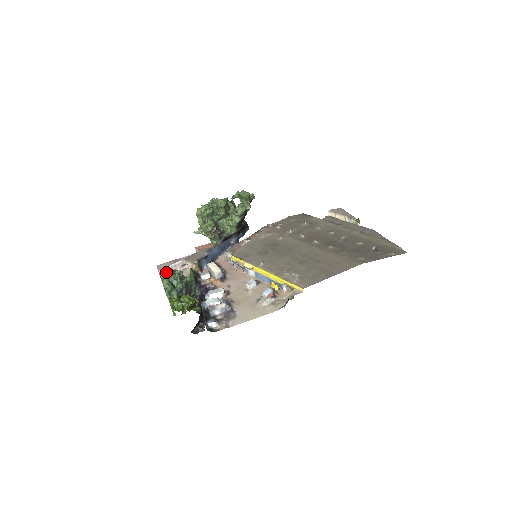
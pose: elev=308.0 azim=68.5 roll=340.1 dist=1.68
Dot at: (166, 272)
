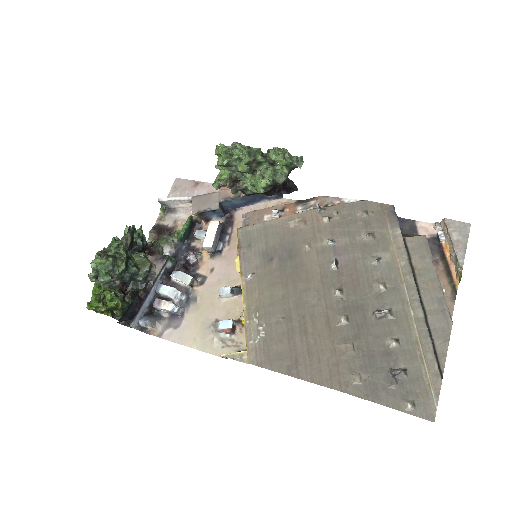
Dot at: (109, 246)
